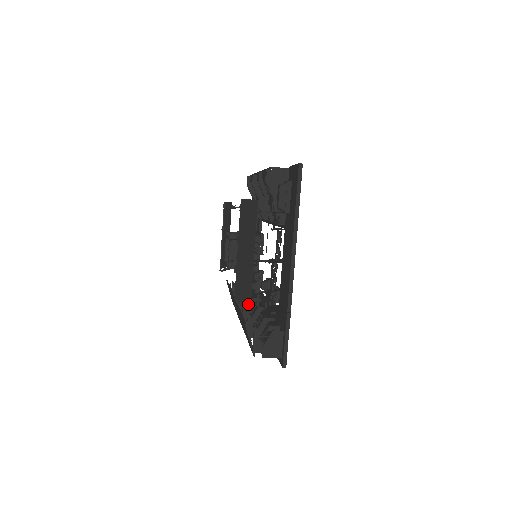
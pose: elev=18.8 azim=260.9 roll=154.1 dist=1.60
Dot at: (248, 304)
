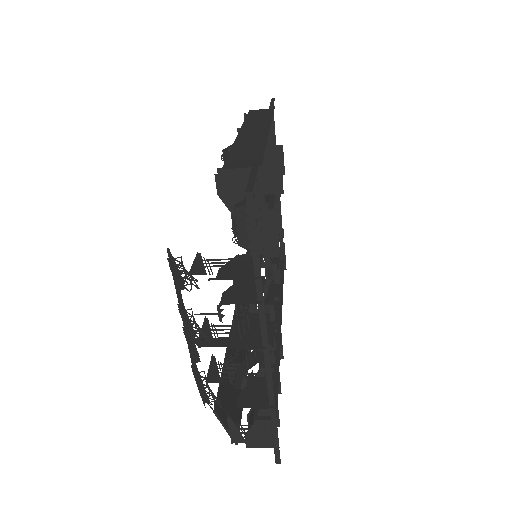
Dot at: (204, 404)
